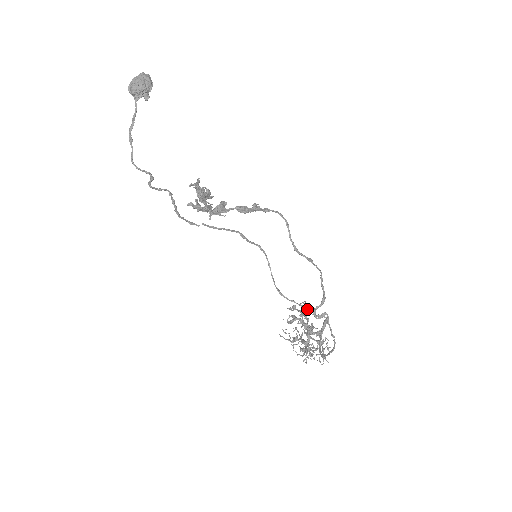
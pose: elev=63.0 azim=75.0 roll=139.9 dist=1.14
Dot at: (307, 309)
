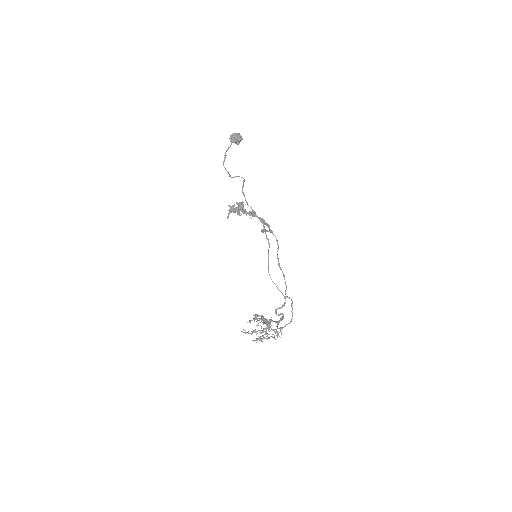
Dot at: occluded
